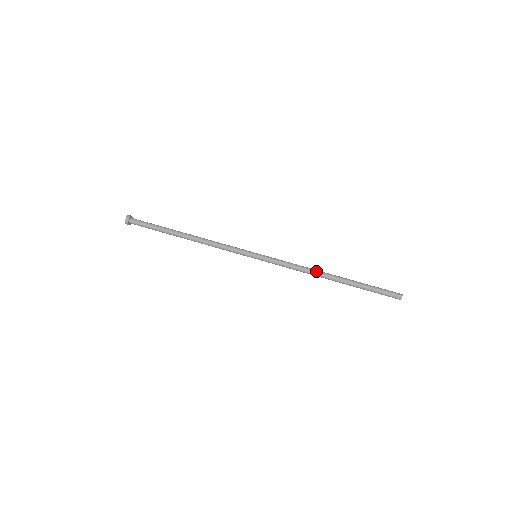
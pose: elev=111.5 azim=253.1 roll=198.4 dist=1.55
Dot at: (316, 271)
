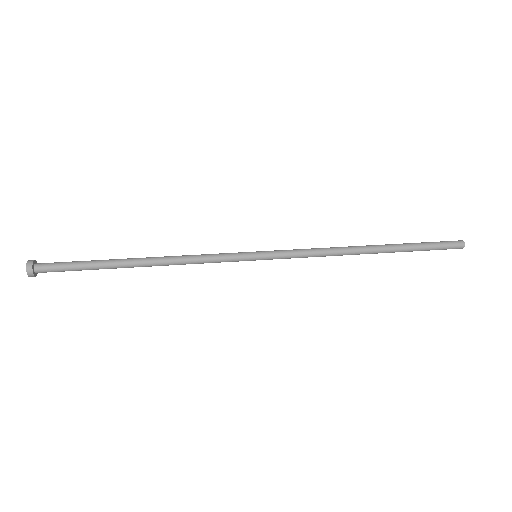
Dot at: occluded
